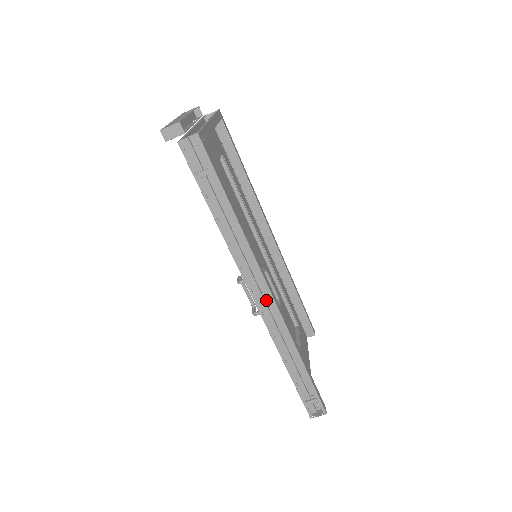
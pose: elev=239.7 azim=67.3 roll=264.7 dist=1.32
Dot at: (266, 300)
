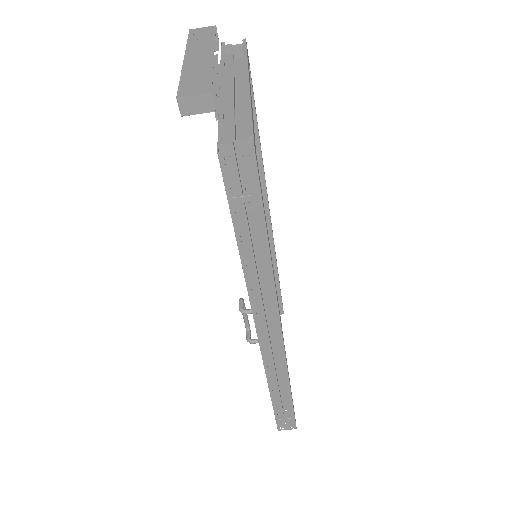
Dot at: (270, 334)
